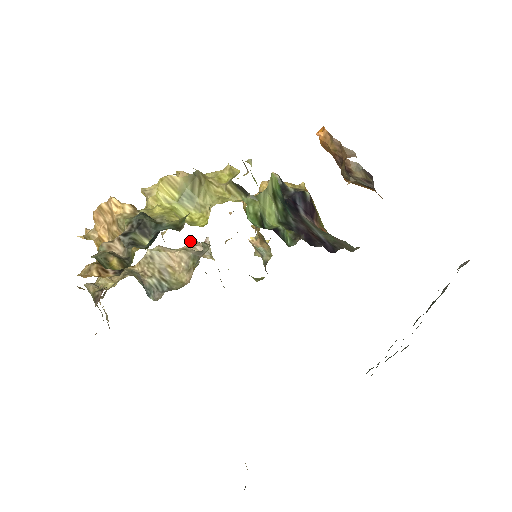
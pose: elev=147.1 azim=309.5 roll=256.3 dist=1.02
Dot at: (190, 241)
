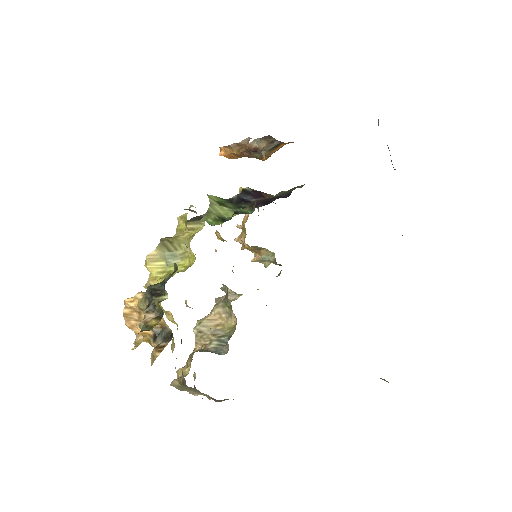
Dot at: (216, 301)
